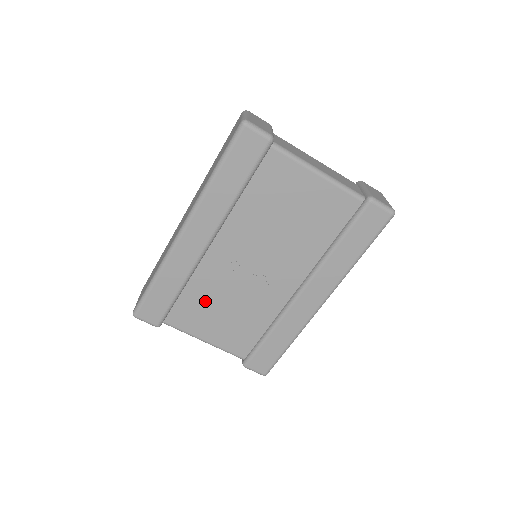
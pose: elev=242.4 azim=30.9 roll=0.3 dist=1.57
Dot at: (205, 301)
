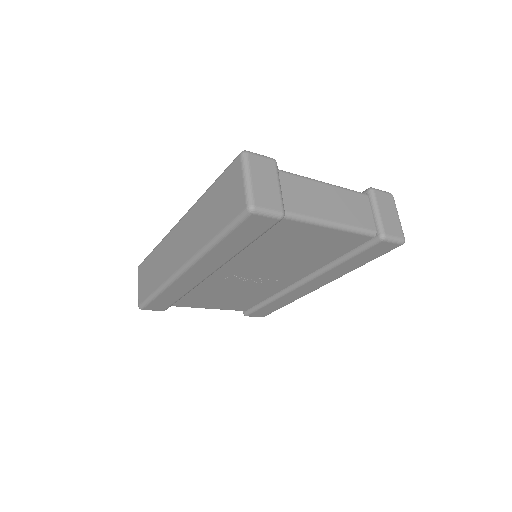
Dot at: (208, 294)
